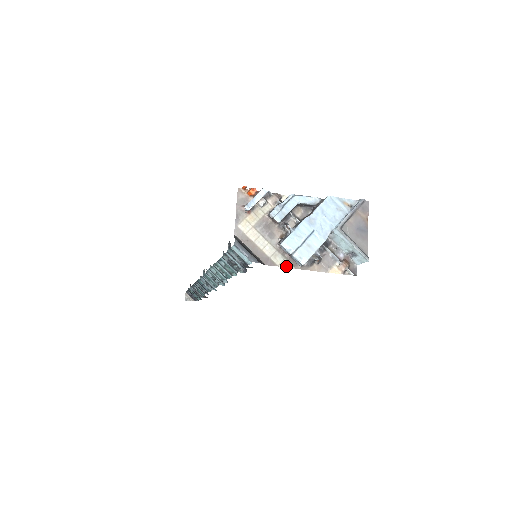
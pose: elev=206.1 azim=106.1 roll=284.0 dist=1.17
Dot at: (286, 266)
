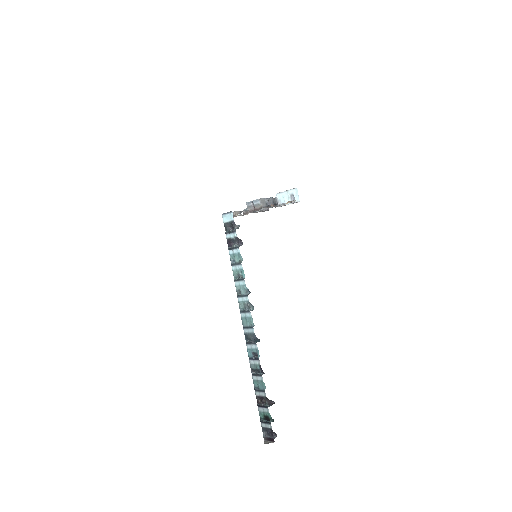
Dot at: occluded
